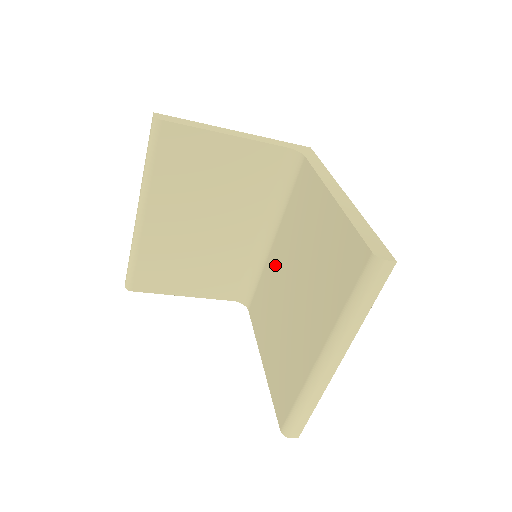
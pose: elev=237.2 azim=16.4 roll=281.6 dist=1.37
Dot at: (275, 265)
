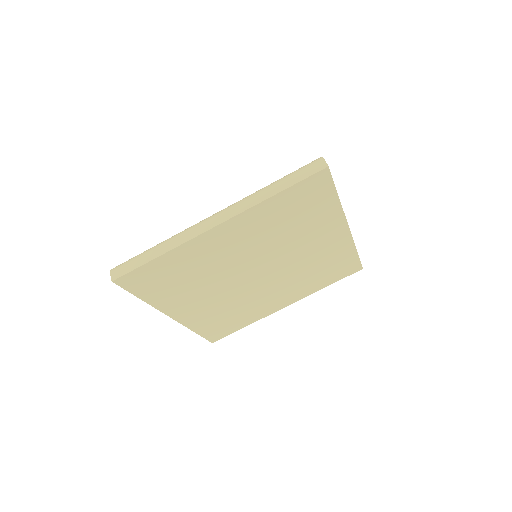
Dot at: occluded
